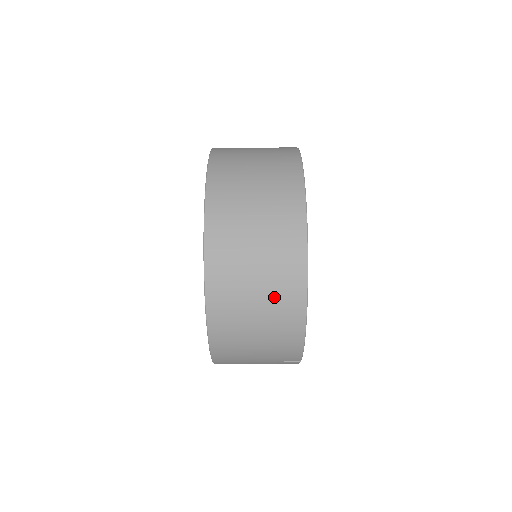
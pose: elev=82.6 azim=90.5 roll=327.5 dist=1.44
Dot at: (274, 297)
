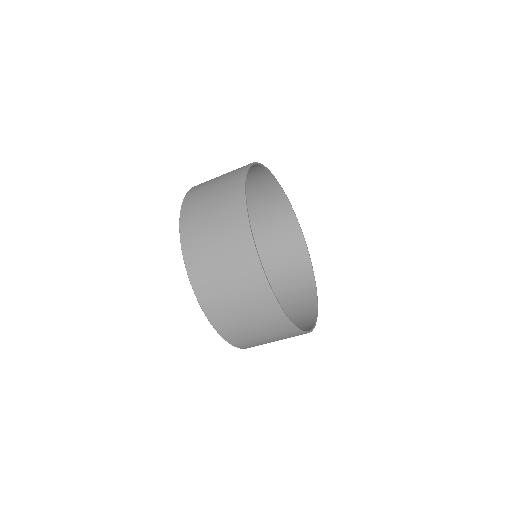
Dot at: occluded
